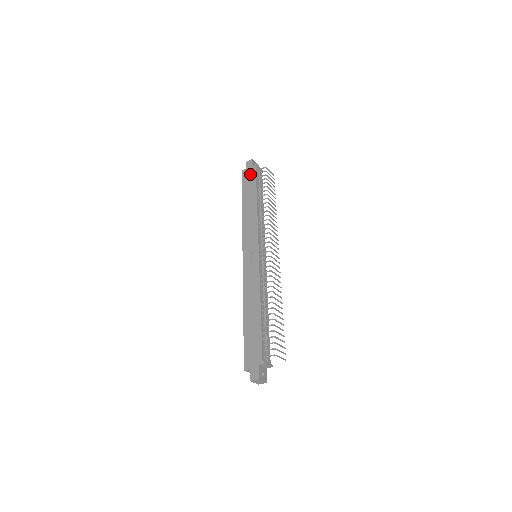
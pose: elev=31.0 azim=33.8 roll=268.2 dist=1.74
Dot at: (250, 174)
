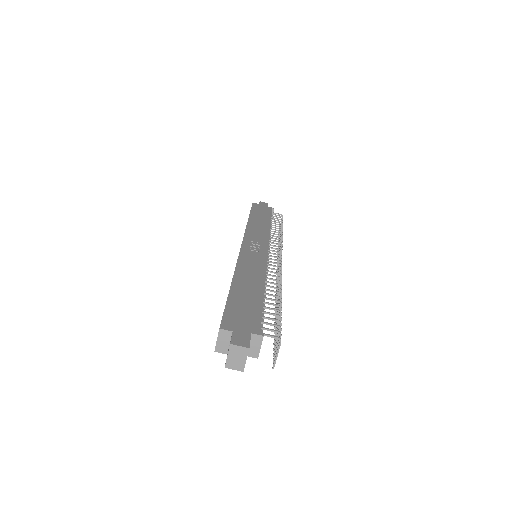
Dot at: (264, 208)
